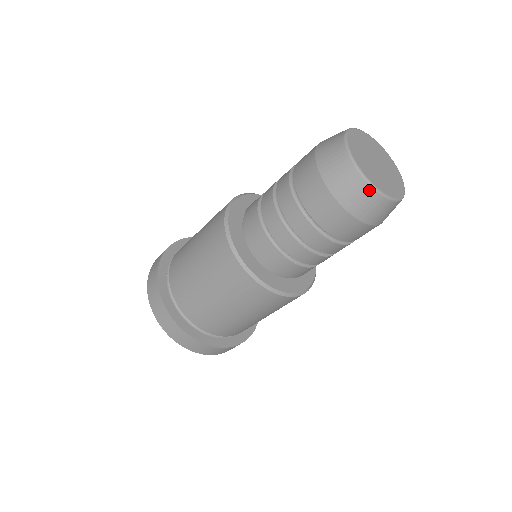
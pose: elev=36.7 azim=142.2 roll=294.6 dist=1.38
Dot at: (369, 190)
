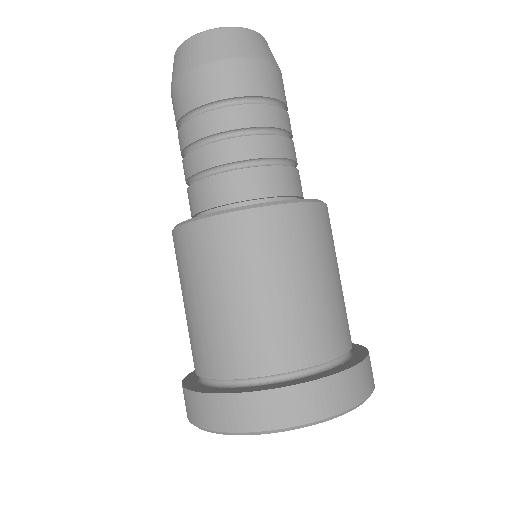
Dot at: (174, 59)
